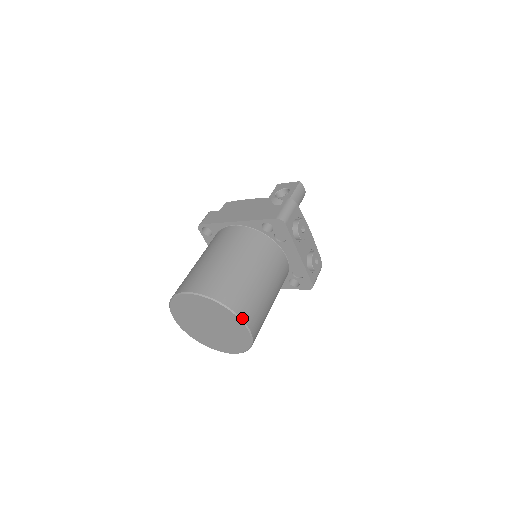
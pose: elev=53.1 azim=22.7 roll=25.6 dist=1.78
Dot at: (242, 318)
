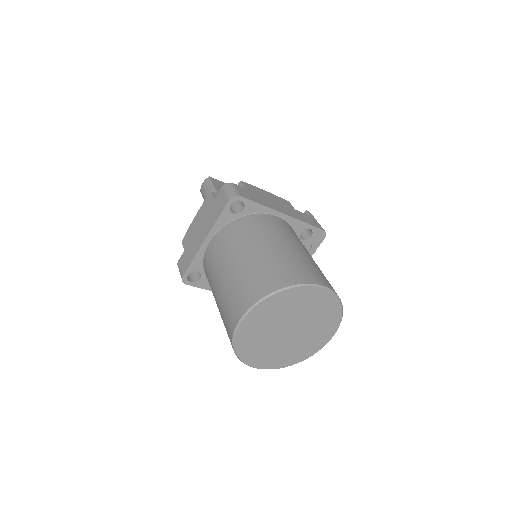
Dot at: (338, 327)
